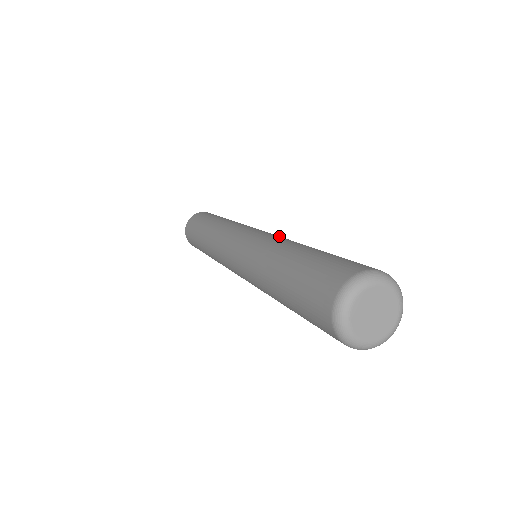
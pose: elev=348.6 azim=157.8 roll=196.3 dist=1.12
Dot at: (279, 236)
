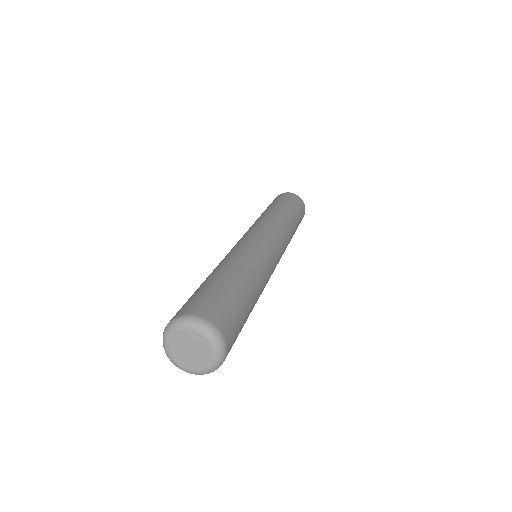
Dot at: (267, 257)
